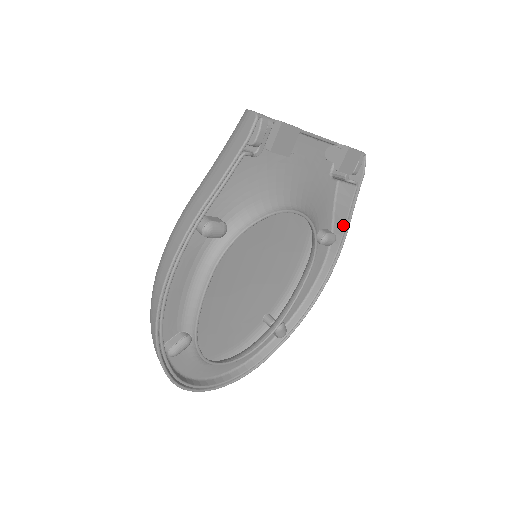
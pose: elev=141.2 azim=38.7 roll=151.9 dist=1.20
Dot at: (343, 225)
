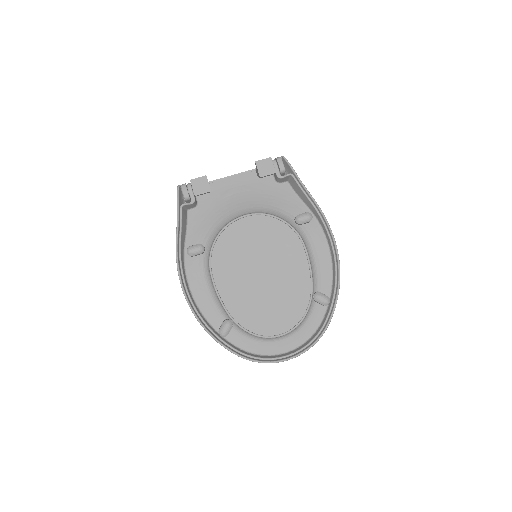
Dot at: (310, 203)
